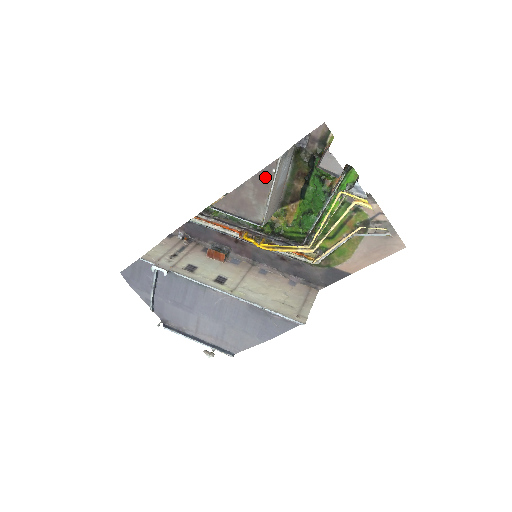
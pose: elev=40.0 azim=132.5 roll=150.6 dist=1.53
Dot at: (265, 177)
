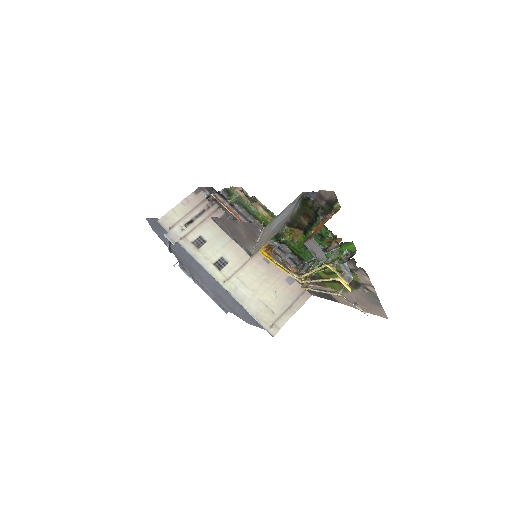
Dot at: (253, 229)
